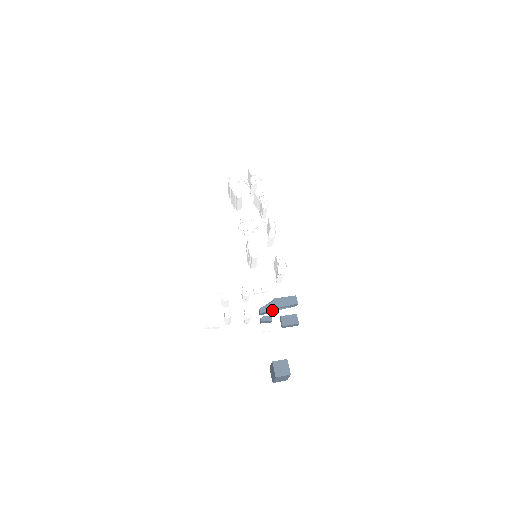
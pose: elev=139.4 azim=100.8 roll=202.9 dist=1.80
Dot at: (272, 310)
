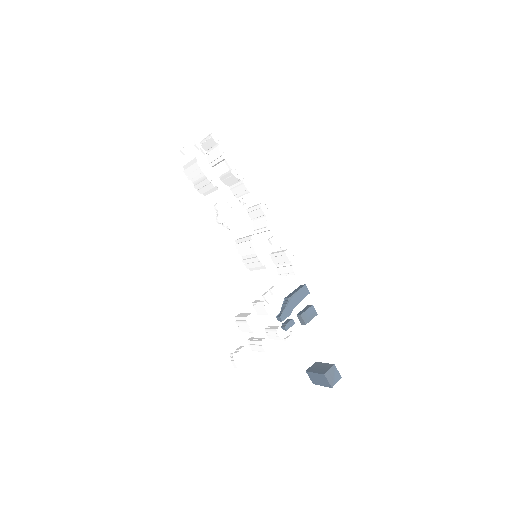
Dot at: (290, 312)
